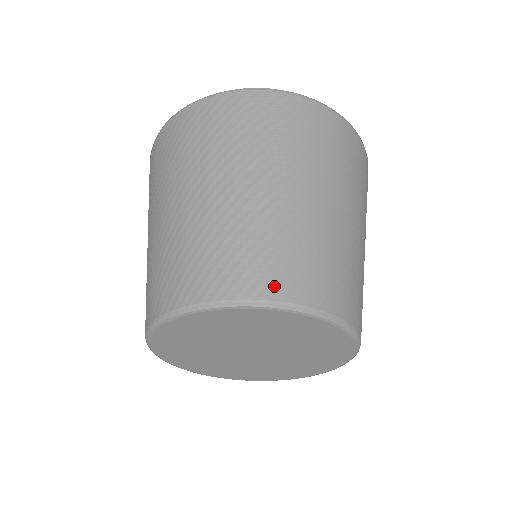
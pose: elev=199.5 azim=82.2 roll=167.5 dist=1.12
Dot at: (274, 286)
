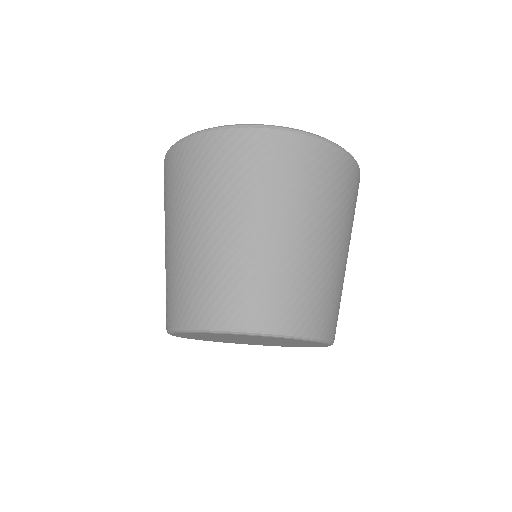
Dot at: (297, 322)
